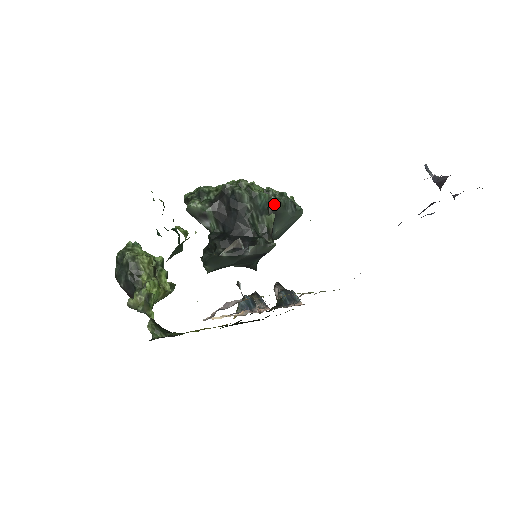
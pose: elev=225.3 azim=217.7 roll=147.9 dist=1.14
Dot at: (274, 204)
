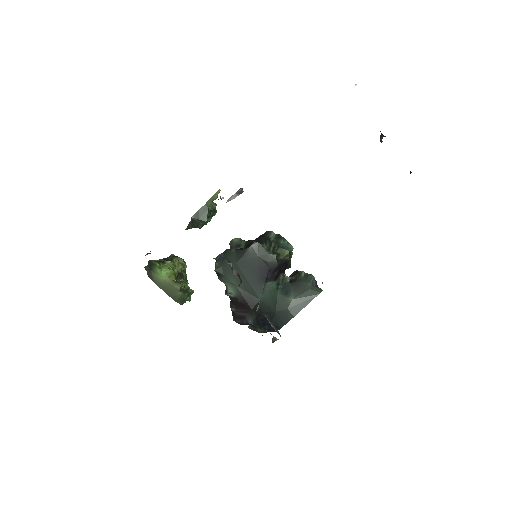
Dot at: (299, 274)
